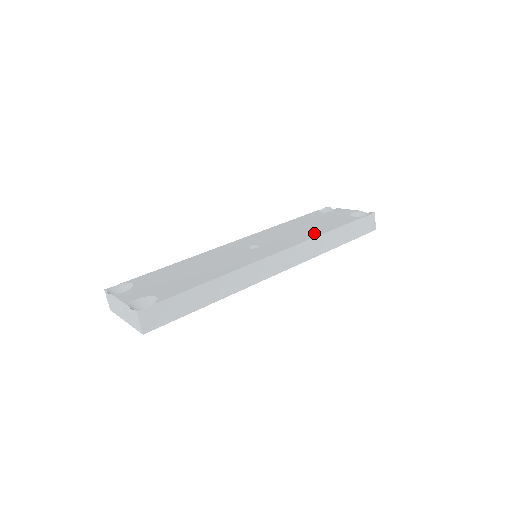
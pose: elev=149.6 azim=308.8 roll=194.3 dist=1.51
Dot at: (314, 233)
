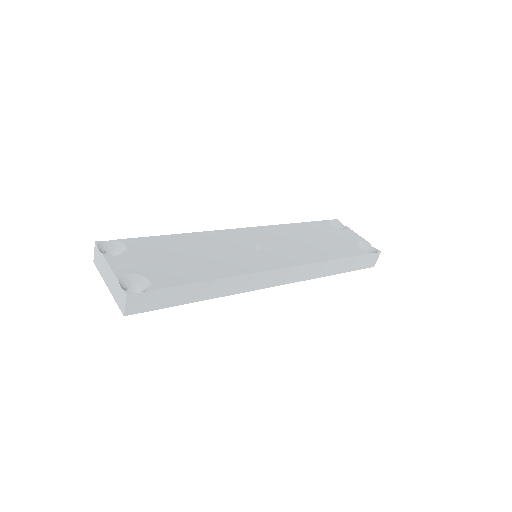
Dot at: (320, 255)
